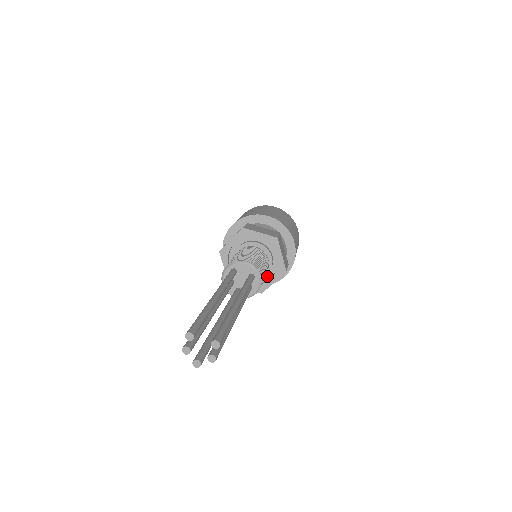
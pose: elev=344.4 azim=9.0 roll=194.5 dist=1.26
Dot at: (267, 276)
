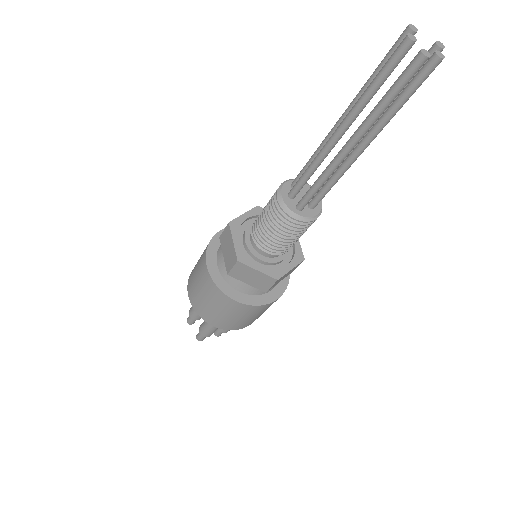
Dot at: (281, 264)
